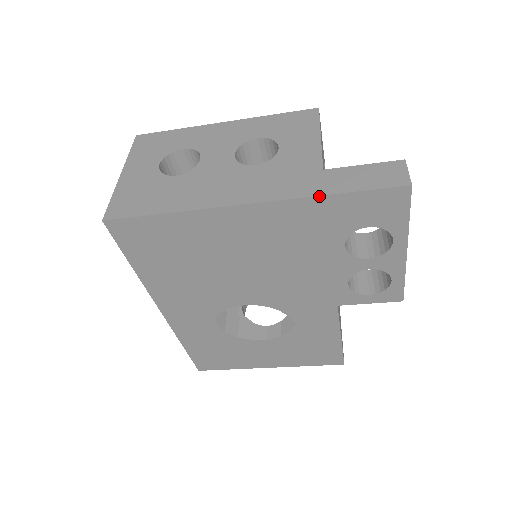
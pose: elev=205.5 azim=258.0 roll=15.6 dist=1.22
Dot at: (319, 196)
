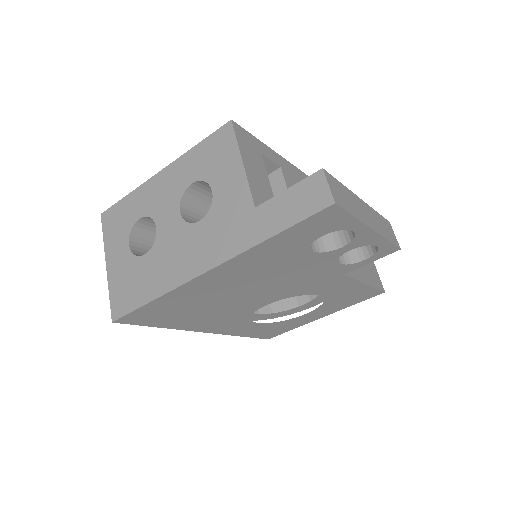
Dot at: (260, 243)
